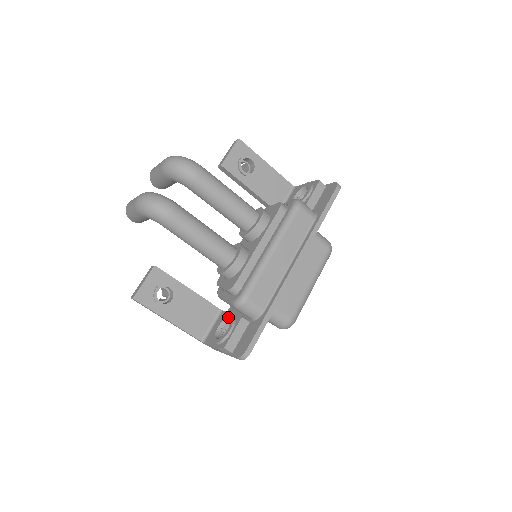
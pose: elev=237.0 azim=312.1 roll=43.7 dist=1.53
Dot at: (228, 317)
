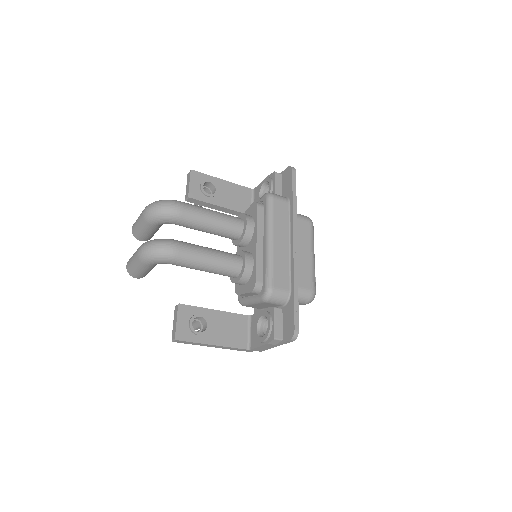
Dot at: (261, 315)
